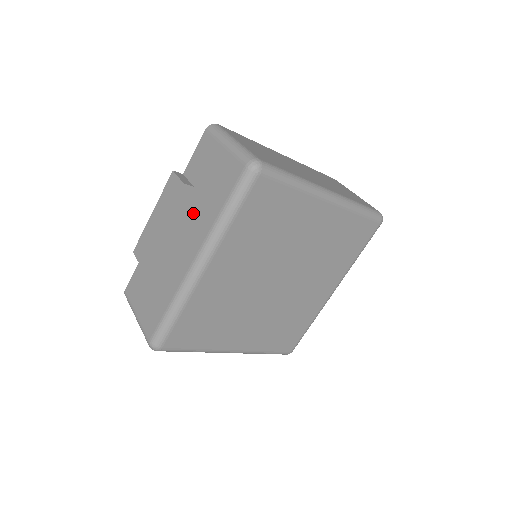
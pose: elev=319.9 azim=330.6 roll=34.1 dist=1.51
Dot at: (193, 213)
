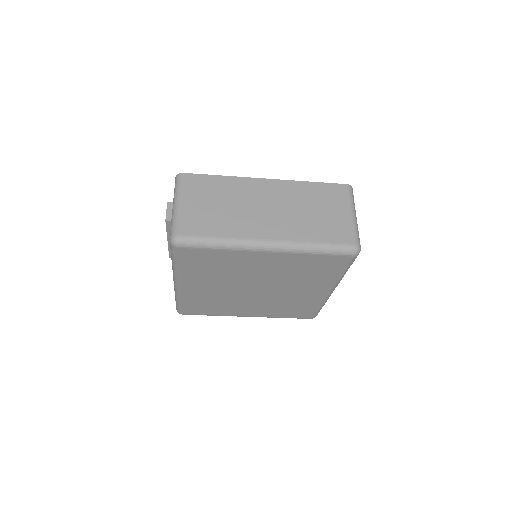
Dot at: occluded
